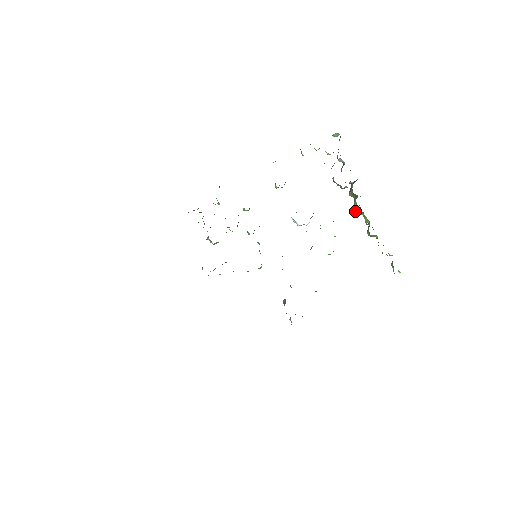
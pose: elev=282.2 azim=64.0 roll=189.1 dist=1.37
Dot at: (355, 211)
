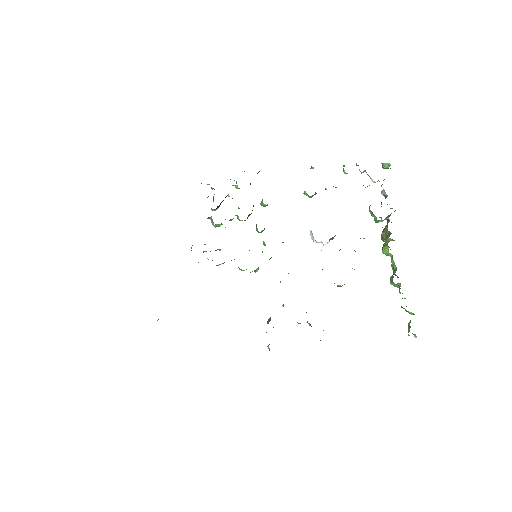
Dot at: (383, 249)
